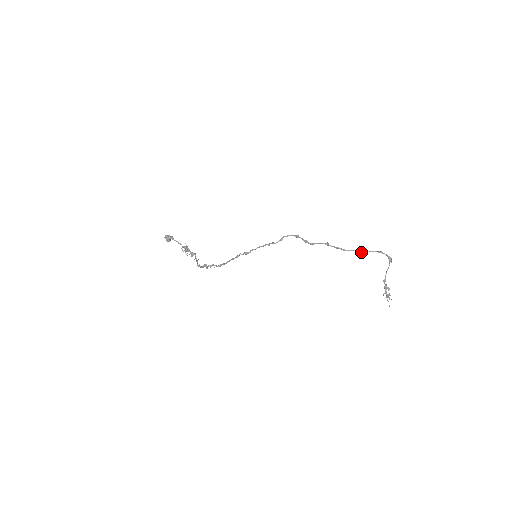
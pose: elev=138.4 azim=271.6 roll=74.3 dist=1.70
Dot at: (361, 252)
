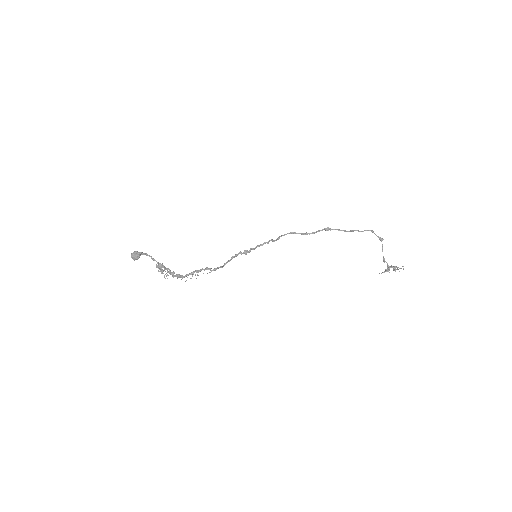
Dot at: (358, 231)
